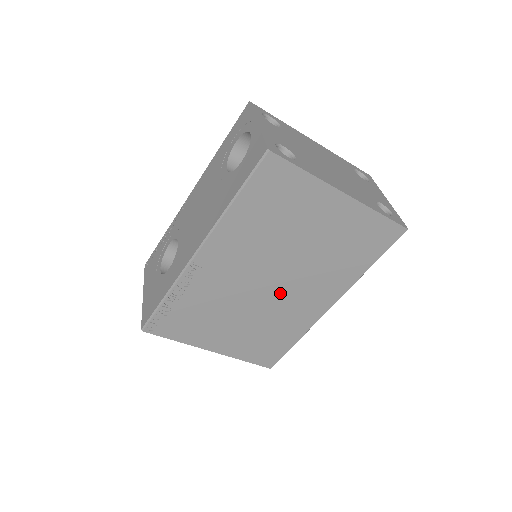
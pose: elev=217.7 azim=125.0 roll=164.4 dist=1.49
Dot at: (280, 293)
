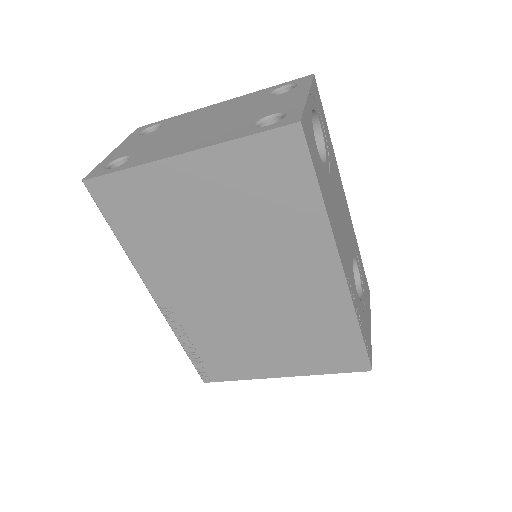
Dot at: (264, 289)
